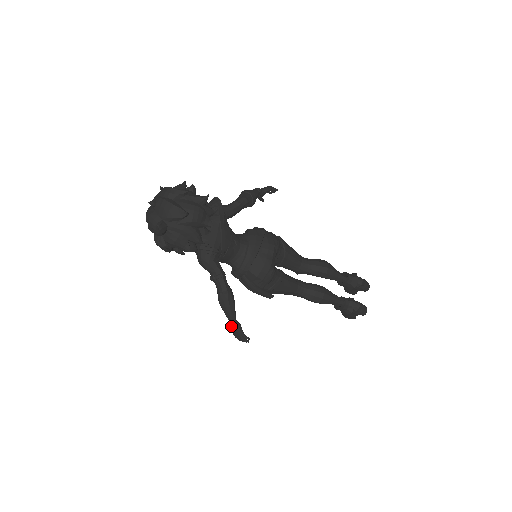
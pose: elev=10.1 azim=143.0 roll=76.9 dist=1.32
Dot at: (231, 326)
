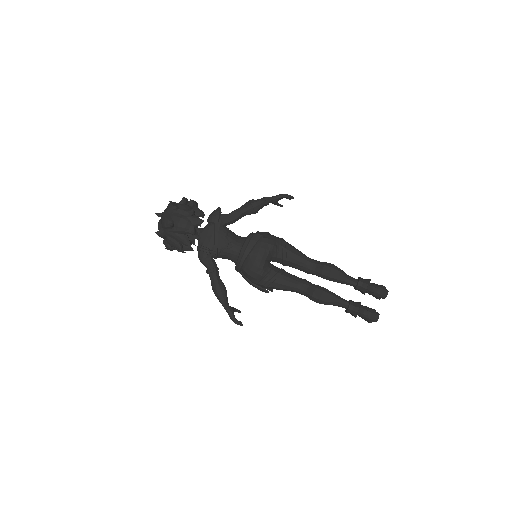
Dot at: occluded
